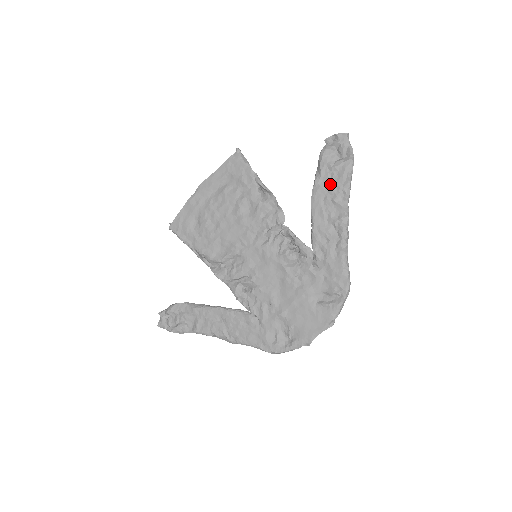
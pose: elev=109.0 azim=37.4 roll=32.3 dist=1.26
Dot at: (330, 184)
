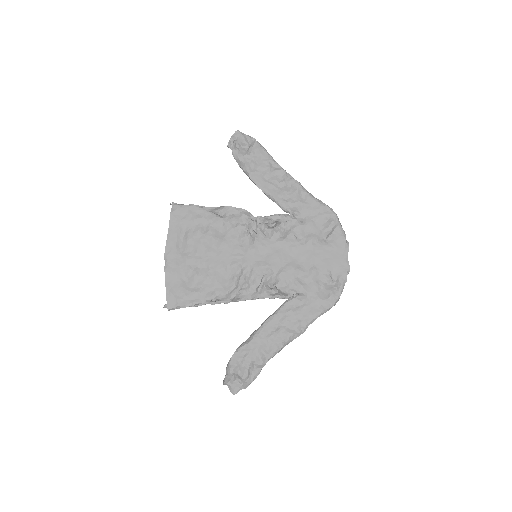
Dot at: (258, 165)
